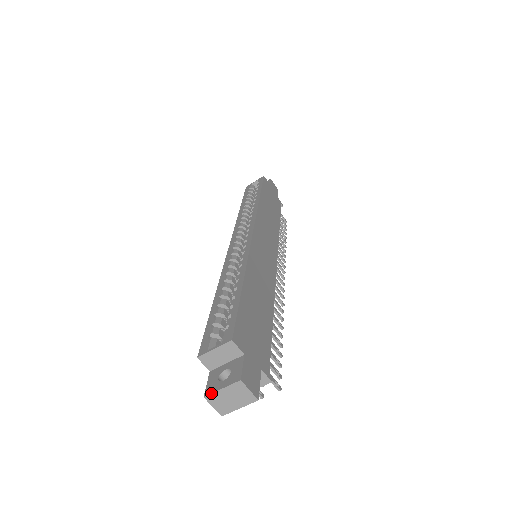
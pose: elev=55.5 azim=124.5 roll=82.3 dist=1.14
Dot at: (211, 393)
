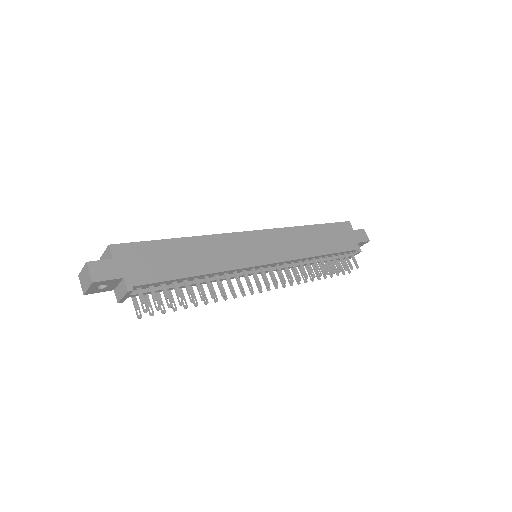
Dot at: (80, 272)
